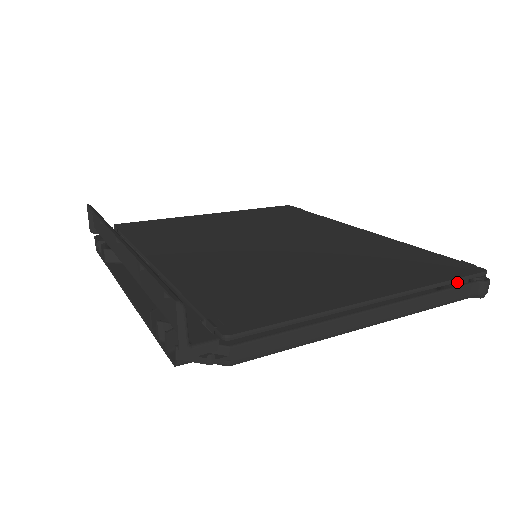
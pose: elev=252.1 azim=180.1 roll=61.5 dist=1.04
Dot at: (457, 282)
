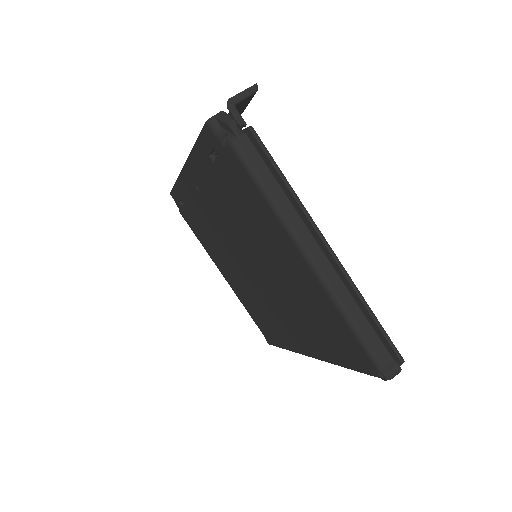
Dot at: occluded
